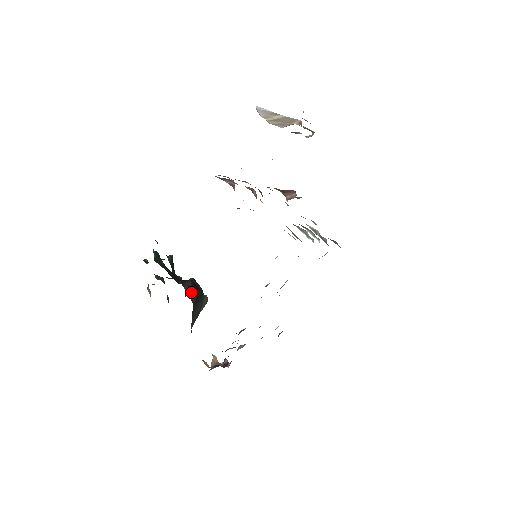
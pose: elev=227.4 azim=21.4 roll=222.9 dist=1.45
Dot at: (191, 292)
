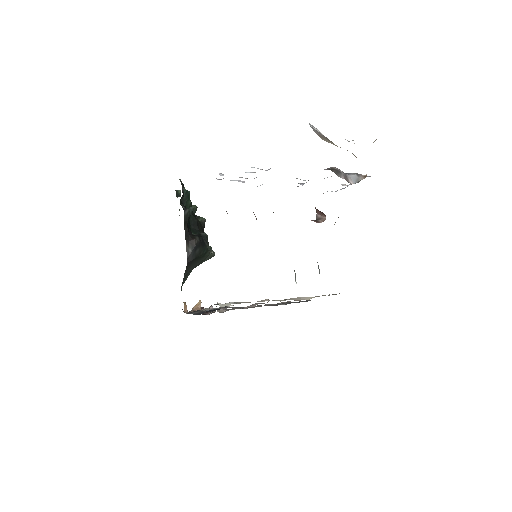
Dot at: (192, 251)
